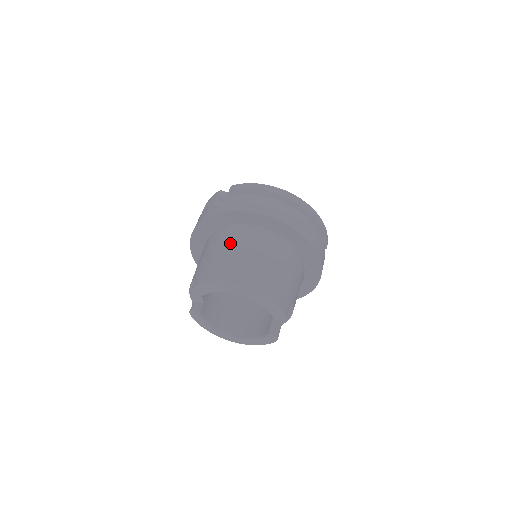
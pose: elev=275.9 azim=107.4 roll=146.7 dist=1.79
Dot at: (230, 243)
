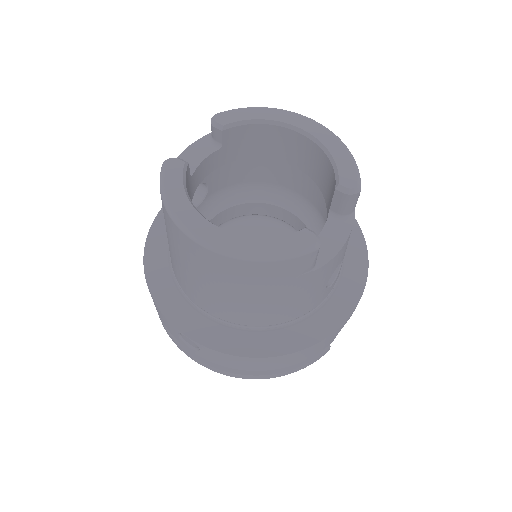
Dot at: occluded
